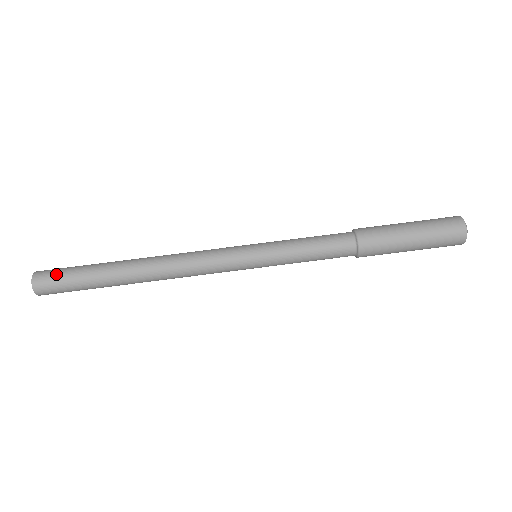
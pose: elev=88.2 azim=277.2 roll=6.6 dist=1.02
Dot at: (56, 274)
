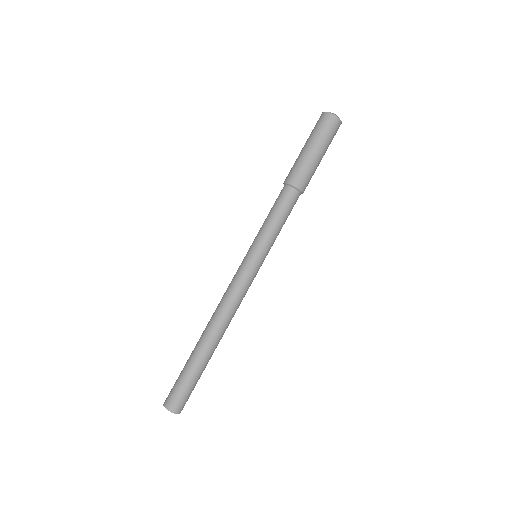
Dot at: occluded
